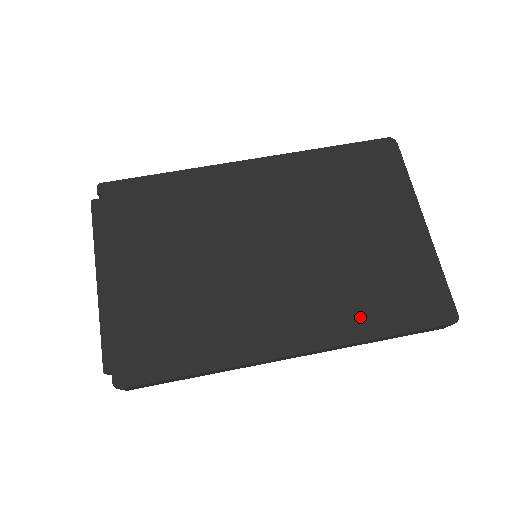
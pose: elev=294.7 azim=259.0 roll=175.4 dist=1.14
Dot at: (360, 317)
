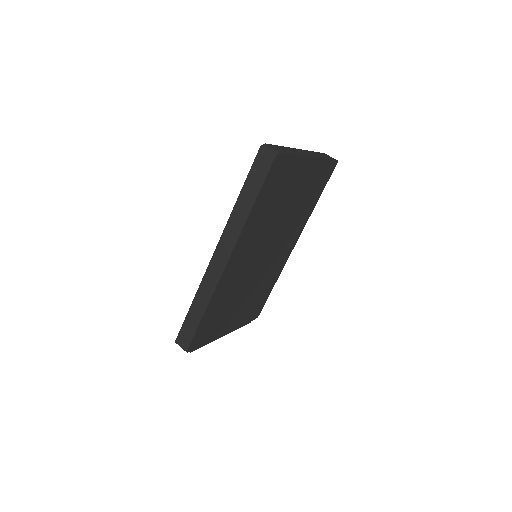
Dot at: (308, 211)
